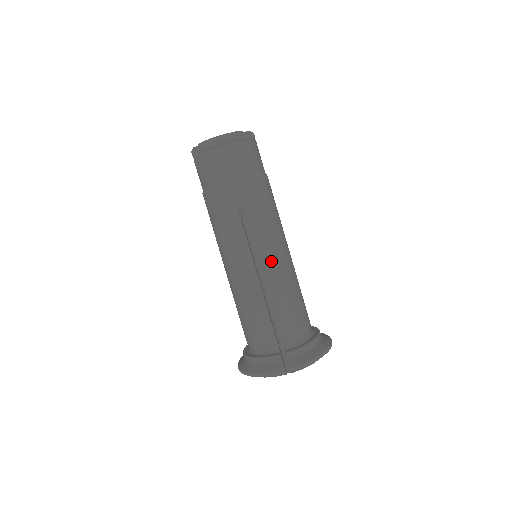
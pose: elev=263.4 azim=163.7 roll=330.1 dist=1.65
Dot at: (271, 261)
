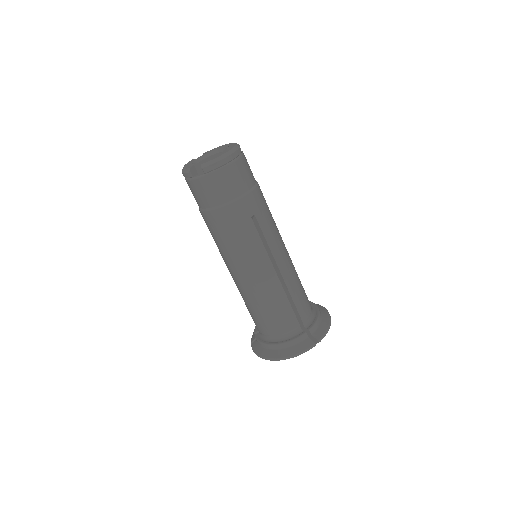
Dot at: (283, 258)
